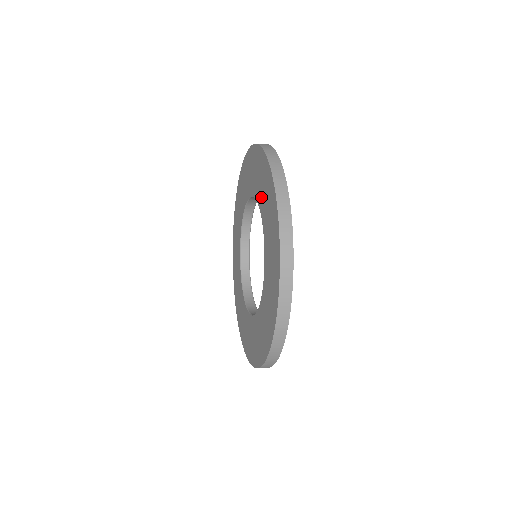
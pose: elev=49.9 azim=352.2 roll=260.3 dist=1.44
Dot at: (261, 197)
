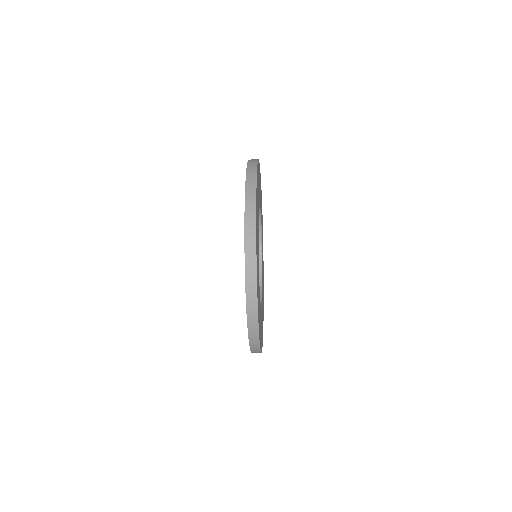
Dot at: occluded
